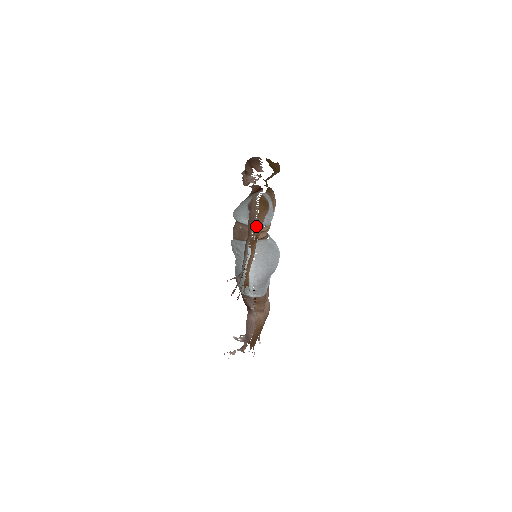
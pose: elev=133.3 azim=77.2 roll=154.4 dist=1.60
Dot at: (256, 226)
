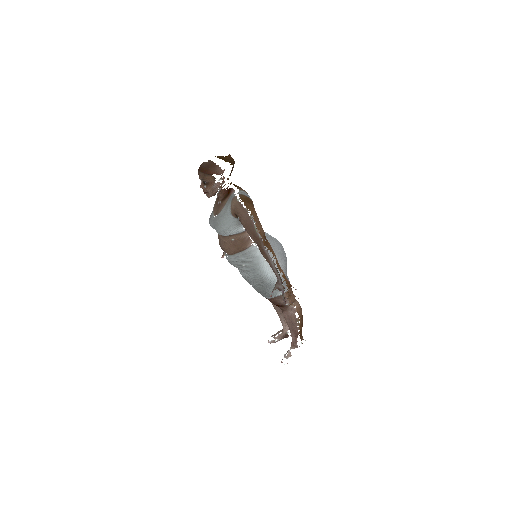
Dot at: (258, 227)
